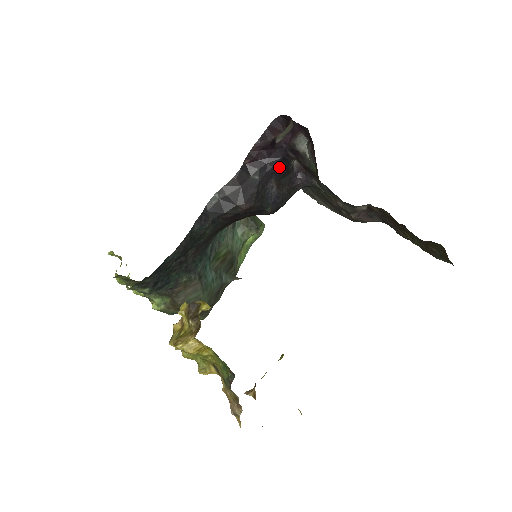
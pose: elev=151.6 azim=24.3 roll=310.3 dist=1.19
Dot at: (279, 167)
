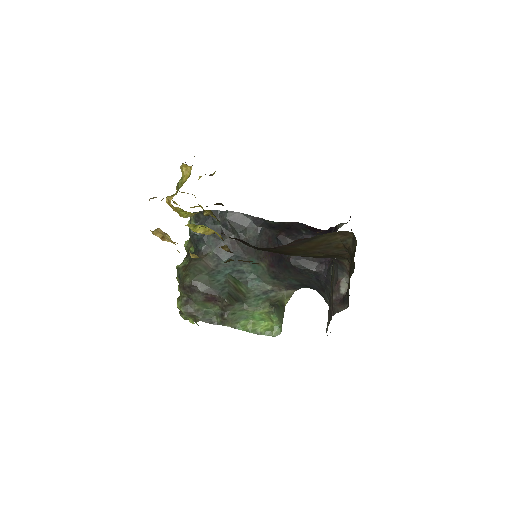
Dot at: occluded
